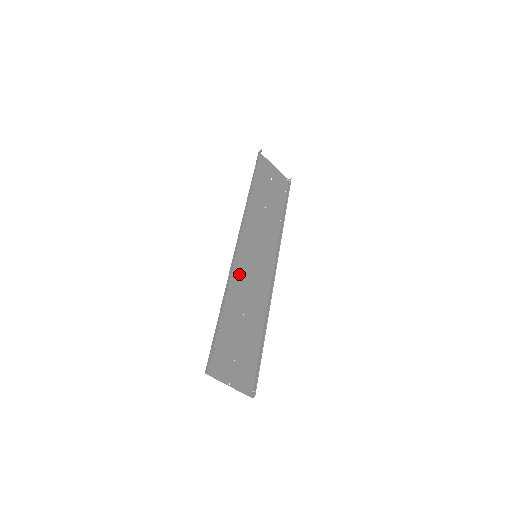
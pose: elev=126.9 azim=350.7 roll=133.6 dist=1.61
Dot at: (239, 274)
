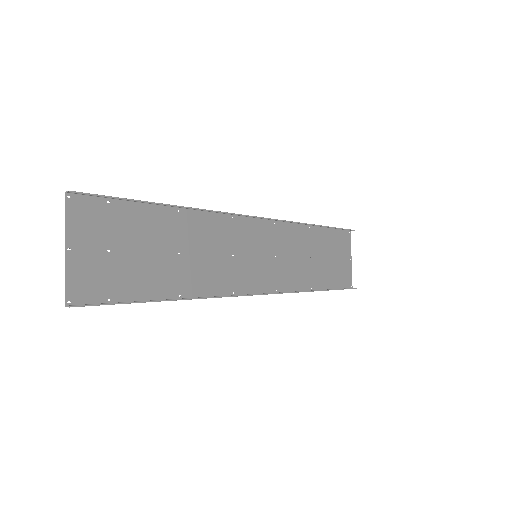
Dot at: (223, 231)
